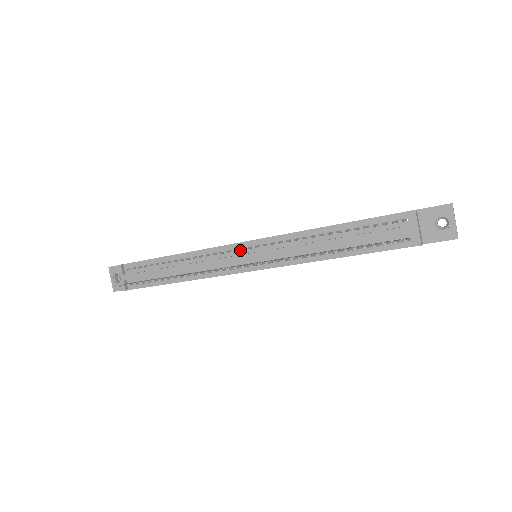
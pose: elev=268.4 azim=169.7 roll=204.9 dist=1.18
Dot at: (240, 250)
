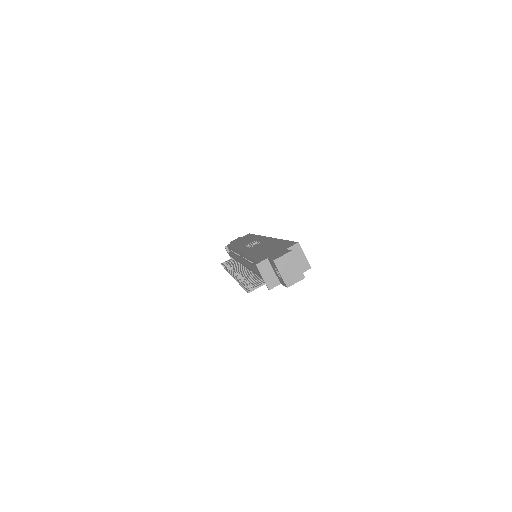
Dot at: (240, 256)
